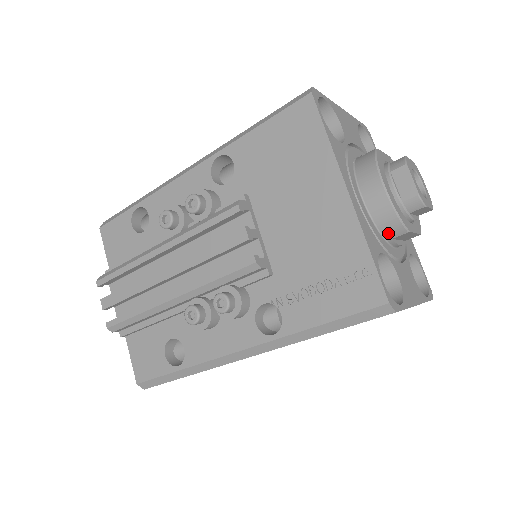
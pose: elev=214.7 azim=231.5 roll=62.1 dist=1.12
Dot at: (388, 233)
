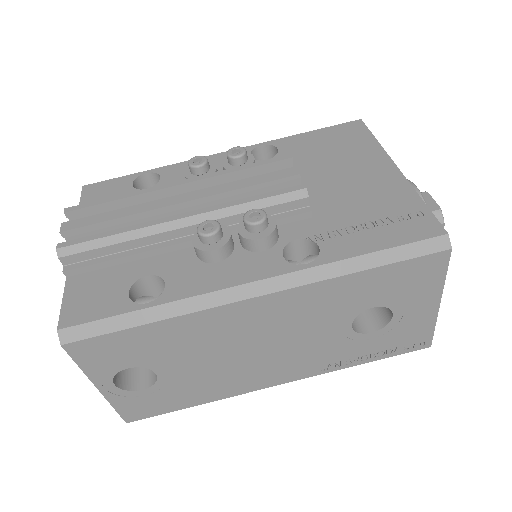
Dot at: occluded
